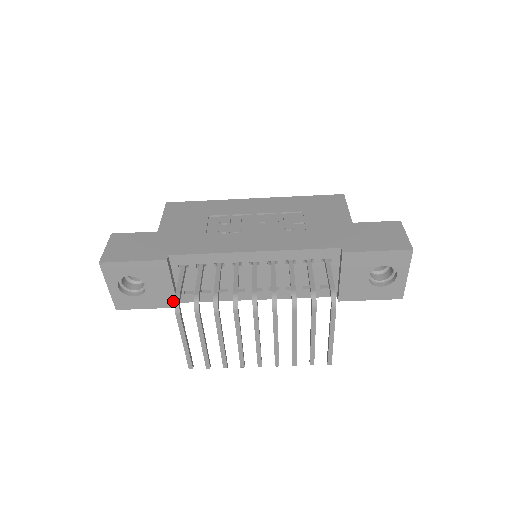
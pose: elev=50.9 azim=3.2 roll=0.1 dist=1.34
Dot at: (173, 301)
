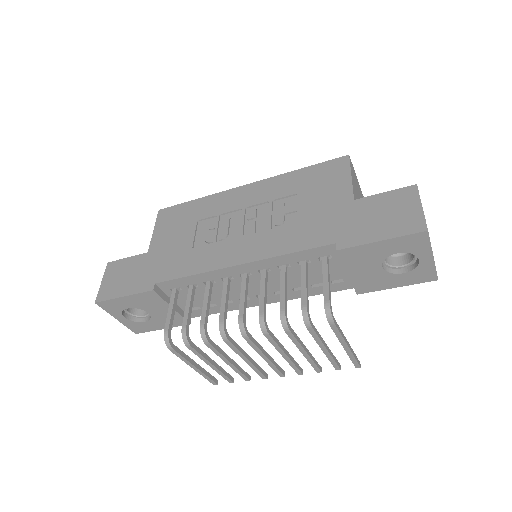
Dot at: (182, 320)
